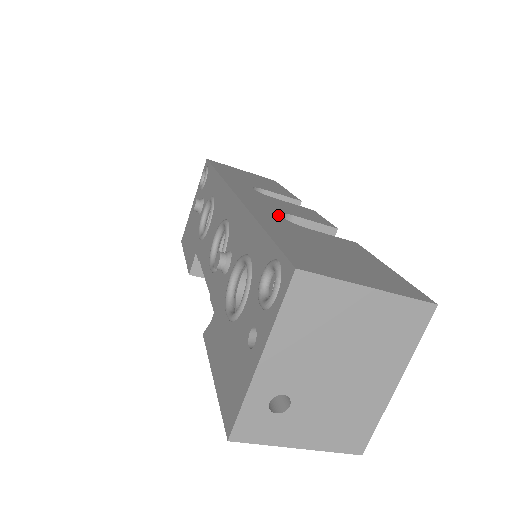
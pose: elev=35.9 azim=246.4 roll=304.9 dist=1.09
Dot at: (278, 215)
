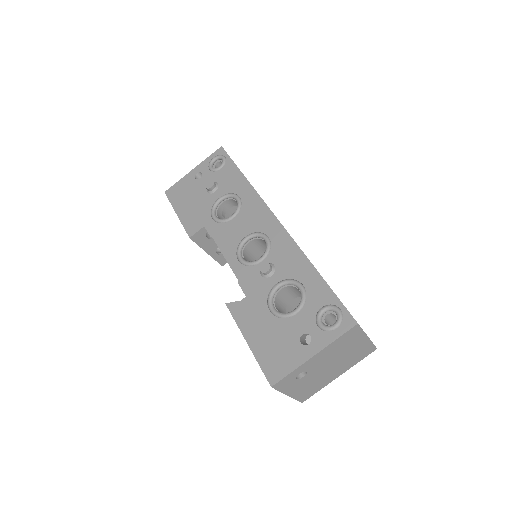
Dot at: occluded
